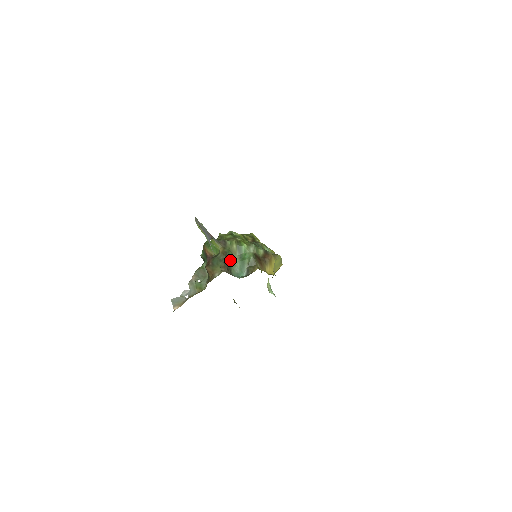
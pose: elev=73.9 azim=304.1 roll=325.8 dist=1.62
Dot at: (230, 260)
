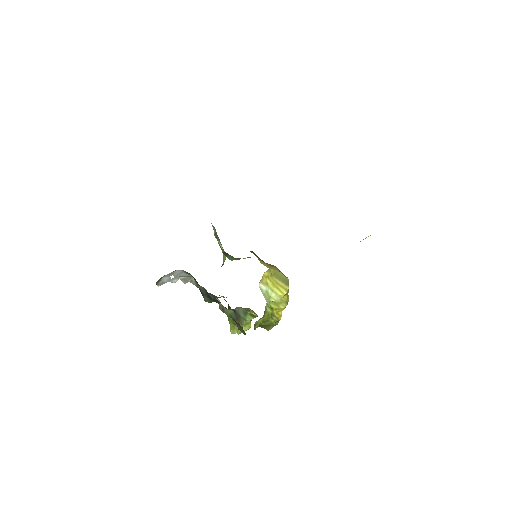
Dot at: (229, 257)
